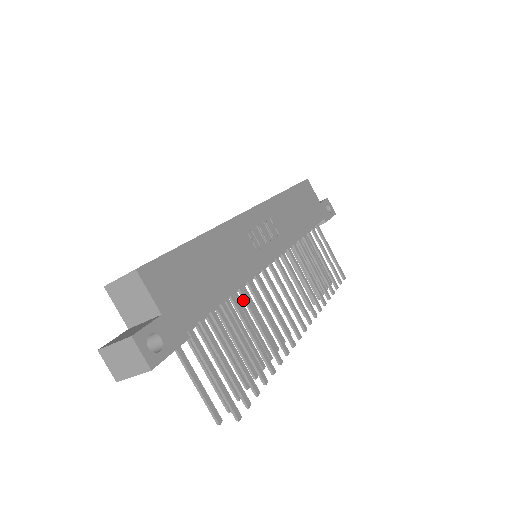
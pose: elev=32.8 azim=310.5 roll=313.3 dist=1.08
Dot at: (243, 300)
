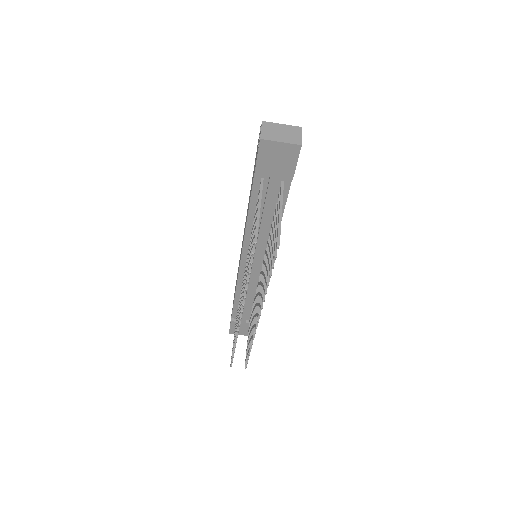
Dot at: (269, 240)
